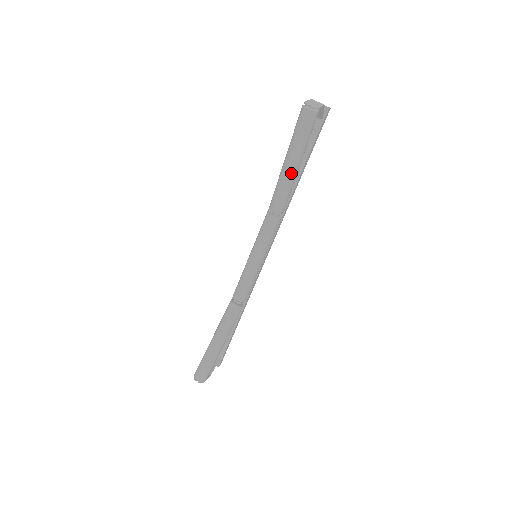
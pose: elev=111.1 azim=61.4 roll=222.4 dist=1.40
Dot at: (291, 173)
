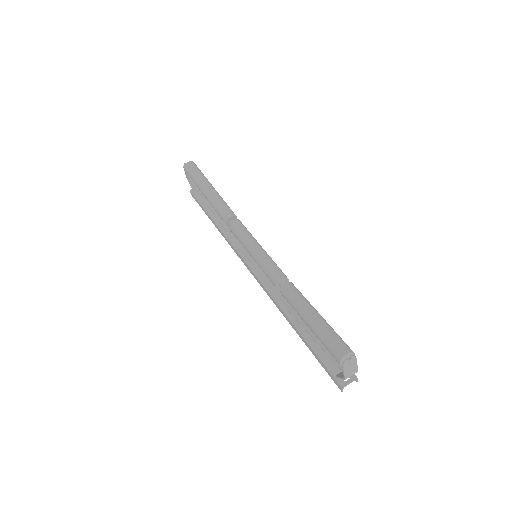
Dot at: (215, 192)
